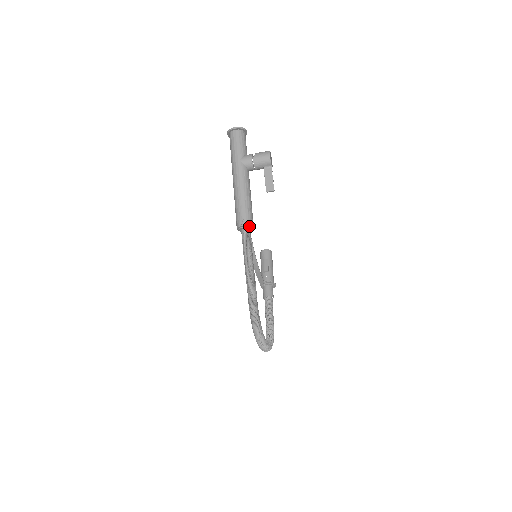
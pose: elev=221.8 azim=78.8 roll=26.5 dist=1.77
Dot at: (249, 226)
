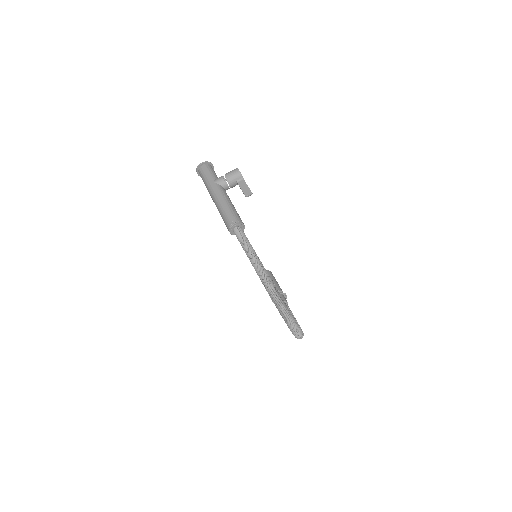
Dot at: (240, 224)
